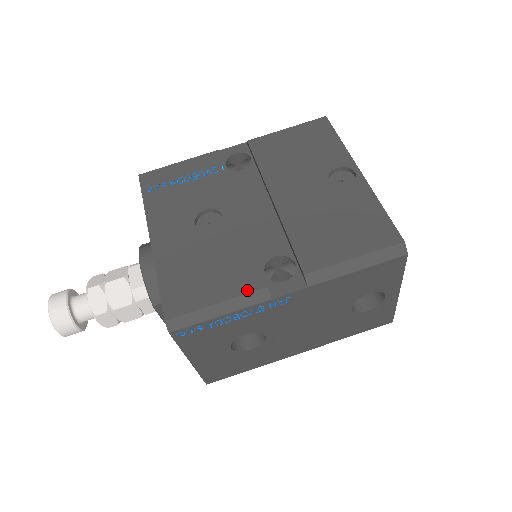
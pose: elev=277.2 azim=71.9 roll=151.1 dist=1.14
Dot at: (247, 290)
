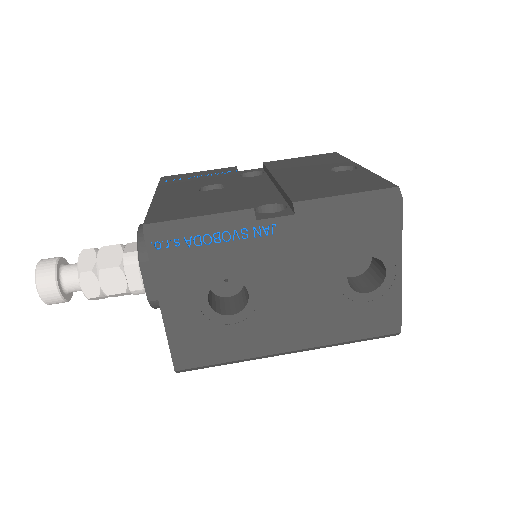
Dot at: (233, 210)
